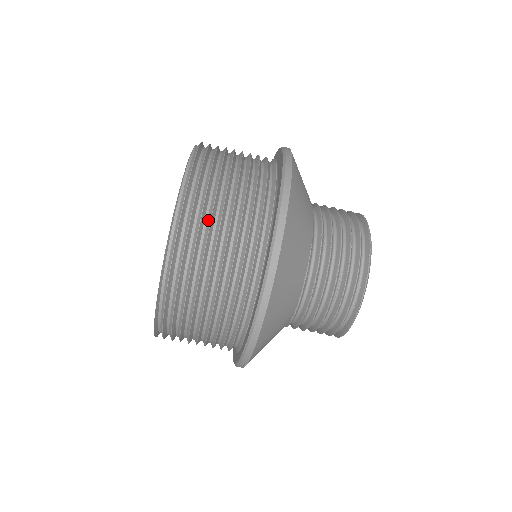
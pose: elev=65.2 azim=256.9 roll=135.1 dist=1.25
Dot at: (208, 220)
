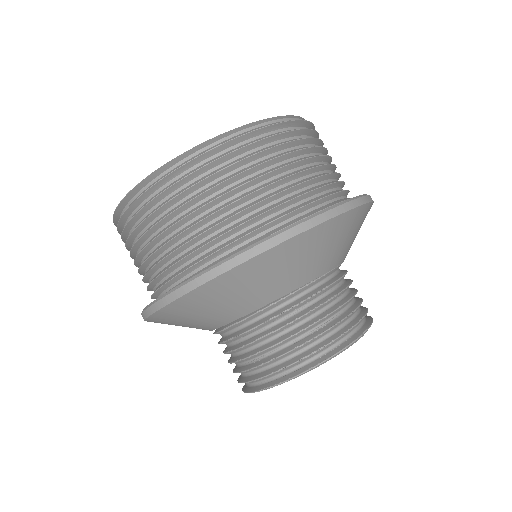
Dot at: (306, 147)
